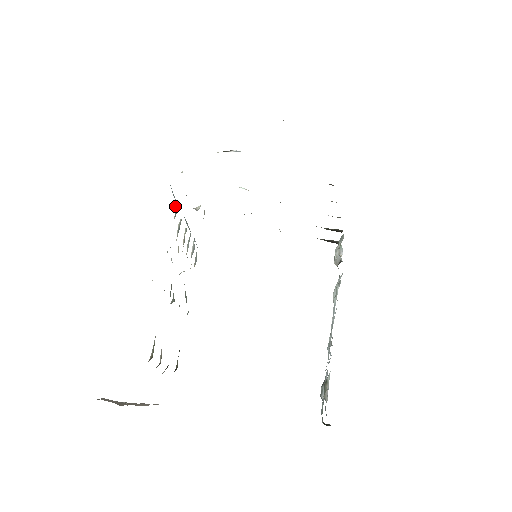
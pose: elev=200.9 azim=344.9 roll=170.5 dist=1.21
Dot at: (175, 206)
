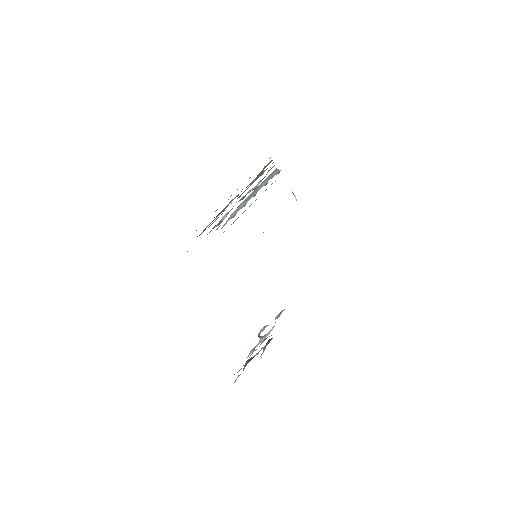
Dot at: (276, 174)
